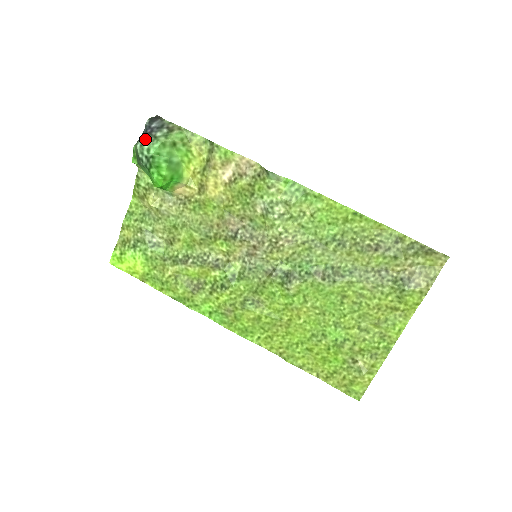
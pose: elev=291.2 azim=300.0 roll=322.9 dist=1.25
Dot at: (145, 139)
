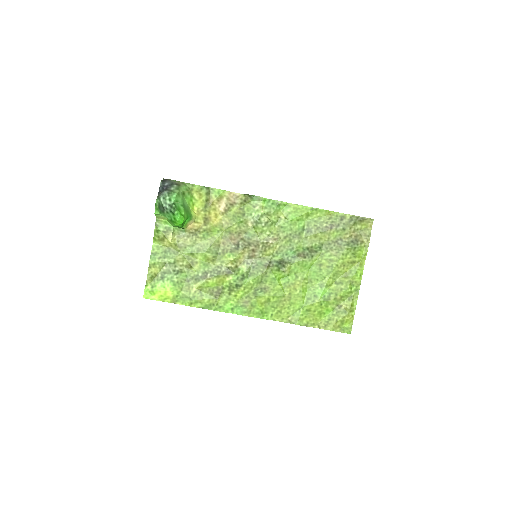
Dot at: (165, 193)
